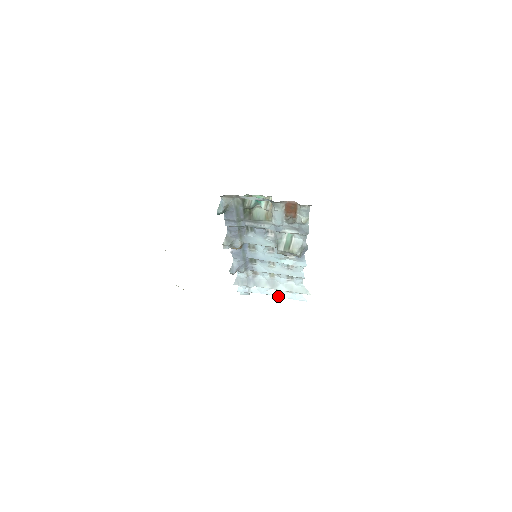
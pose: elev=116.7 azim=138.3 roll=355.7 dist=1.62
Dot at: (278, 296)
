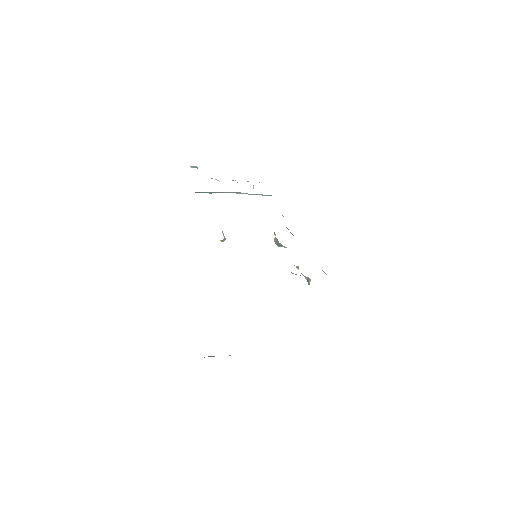
Dot at: occluded
